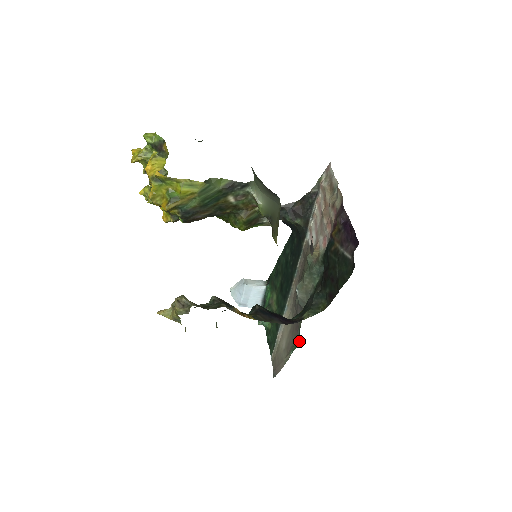
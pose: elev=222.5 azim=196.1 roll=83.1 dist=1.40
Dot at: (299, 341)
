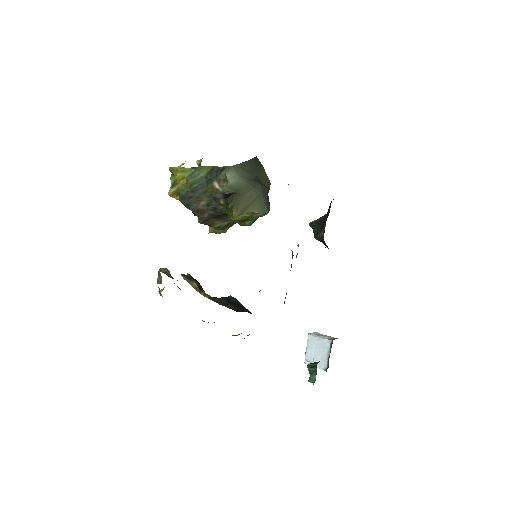
Dot at: occluded
